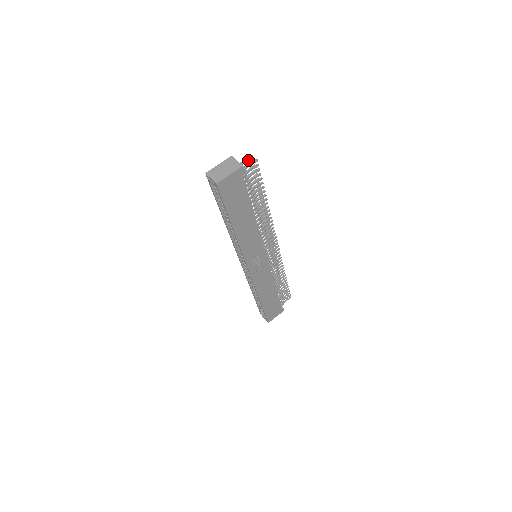
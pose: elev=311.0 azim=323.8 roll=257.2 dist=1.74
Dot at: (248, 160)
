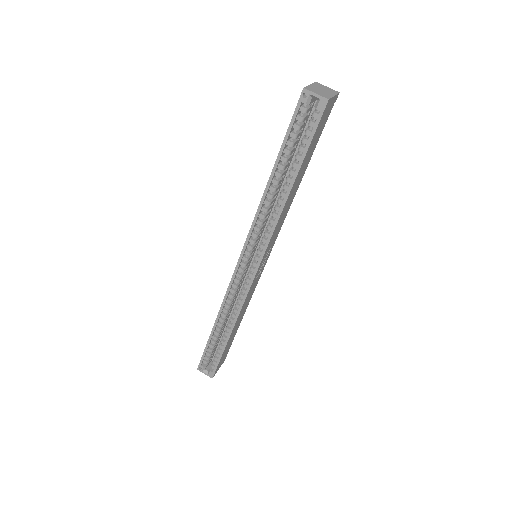
Dot at: occluded
